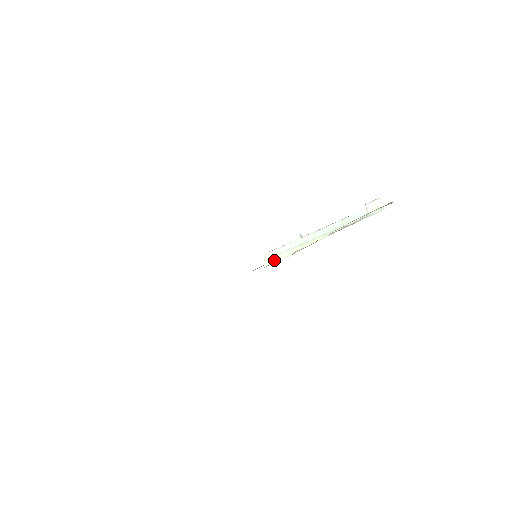
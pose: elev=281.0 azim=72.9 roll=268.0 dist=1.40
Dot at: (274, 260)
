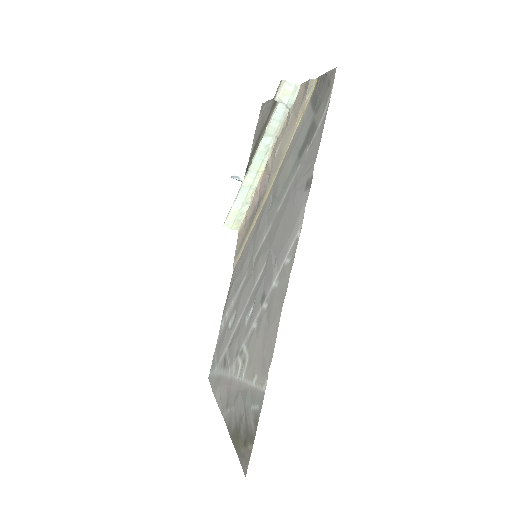
Dot at: (239, 220)
